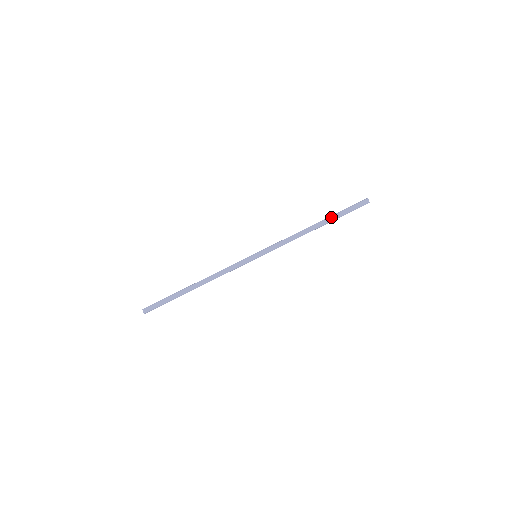
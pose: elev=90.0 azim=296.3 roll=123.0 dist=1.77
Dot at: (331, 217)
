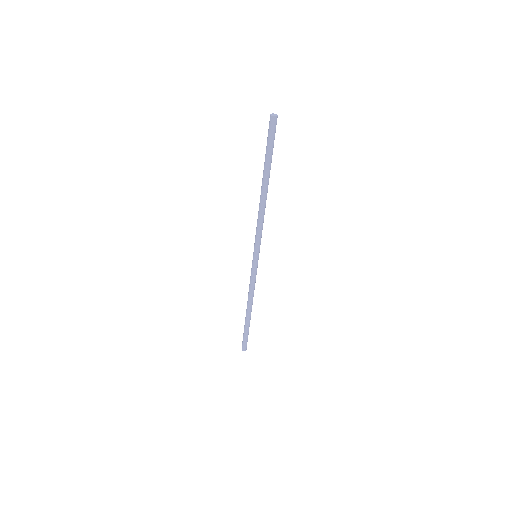
Dot at: occluded
